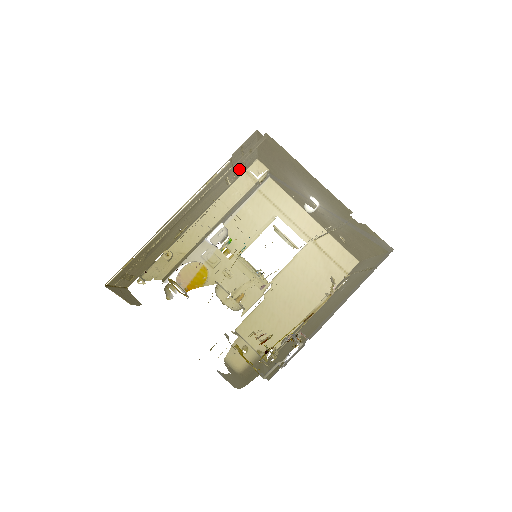
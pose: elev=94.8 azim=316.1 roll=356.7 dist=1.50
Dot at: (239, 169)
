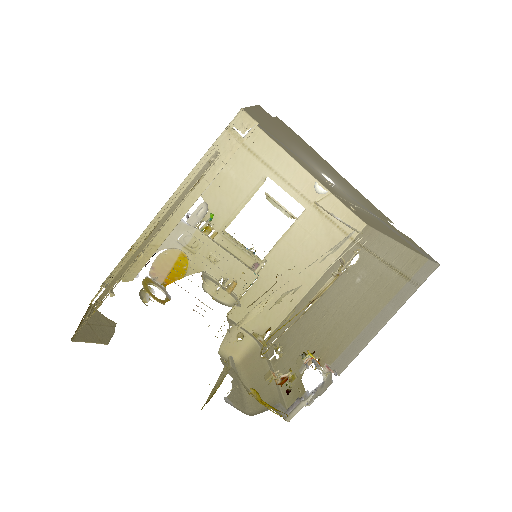
Dot at: occluded
